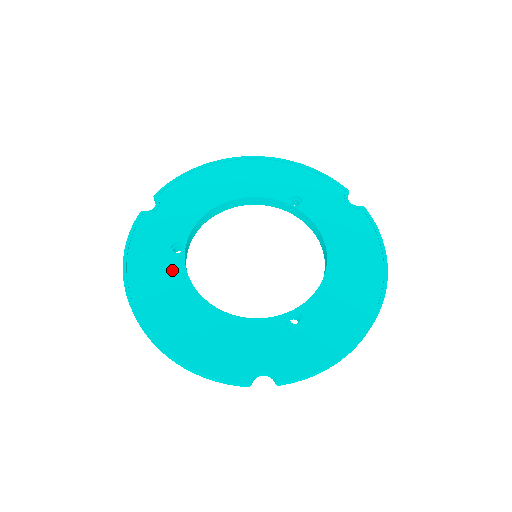
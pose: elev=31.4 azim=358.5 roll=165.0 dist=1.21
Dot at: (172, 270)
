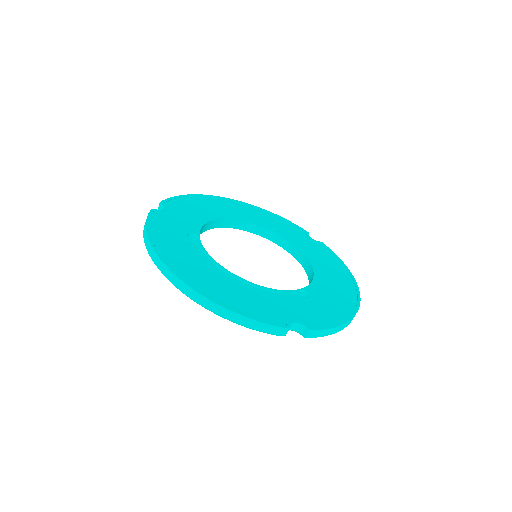
Dot at: (193, 249)
